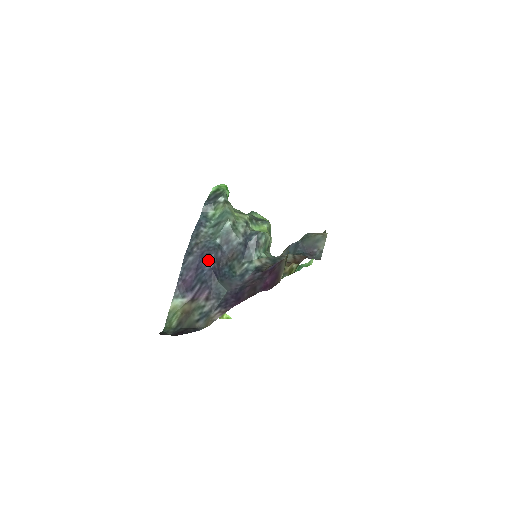
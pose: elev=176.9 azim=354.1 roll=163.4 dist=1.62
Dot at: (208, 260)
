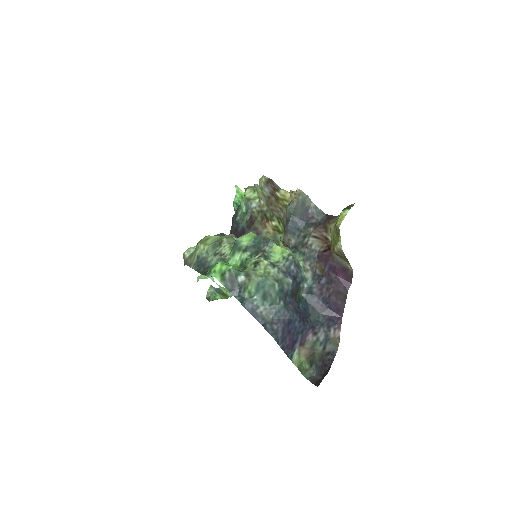
Dot at: (293, 320)
